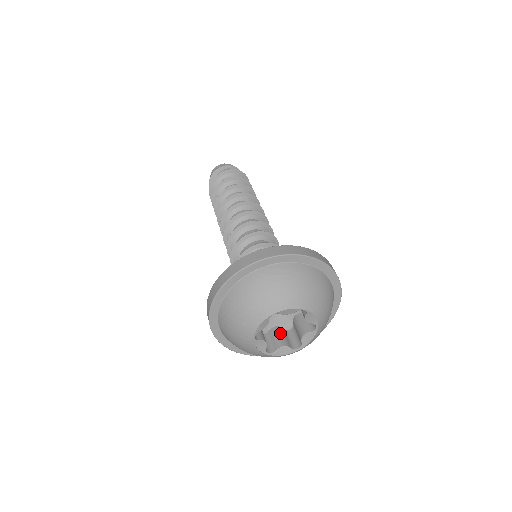
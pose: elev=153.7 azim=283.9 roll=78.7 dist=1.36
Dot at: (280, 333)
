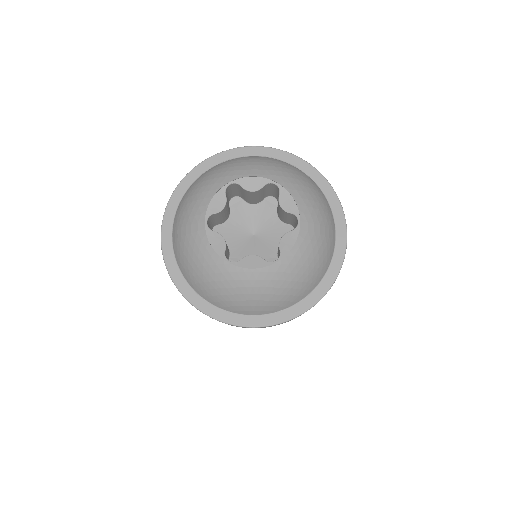
Dot at: occluded
